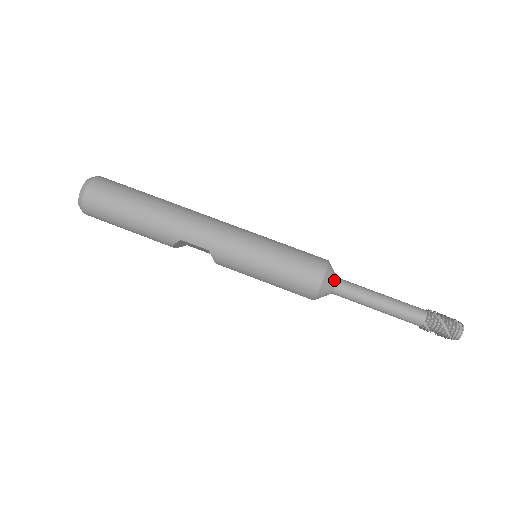
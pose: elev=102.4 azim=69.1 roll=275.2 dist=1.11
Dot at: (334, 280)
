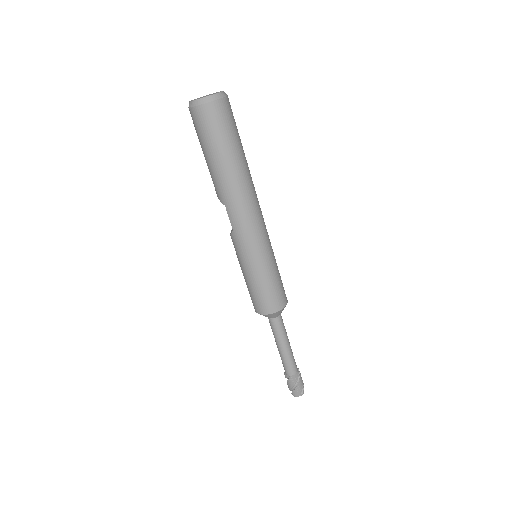
Dot at: (276, 316)
